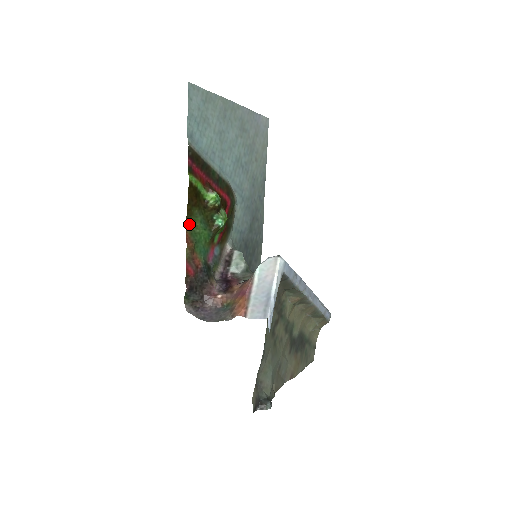
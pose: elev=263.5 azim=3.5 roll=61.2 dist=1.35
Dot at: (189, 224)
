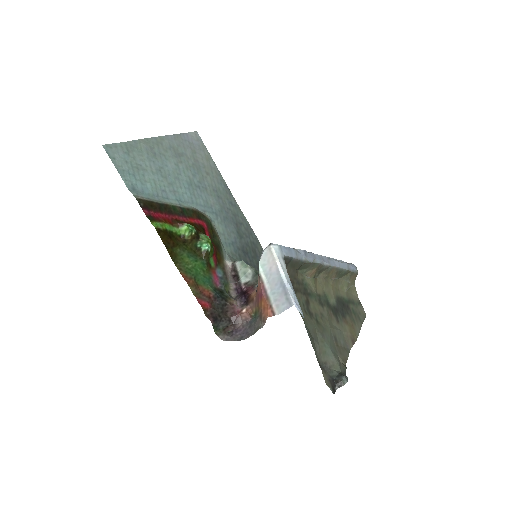
Dot at: (179, 265)
